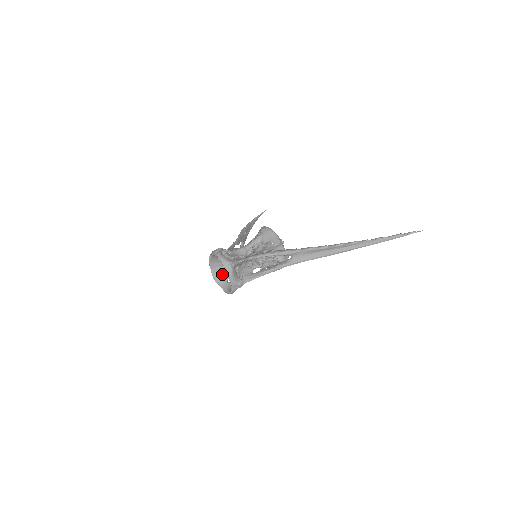
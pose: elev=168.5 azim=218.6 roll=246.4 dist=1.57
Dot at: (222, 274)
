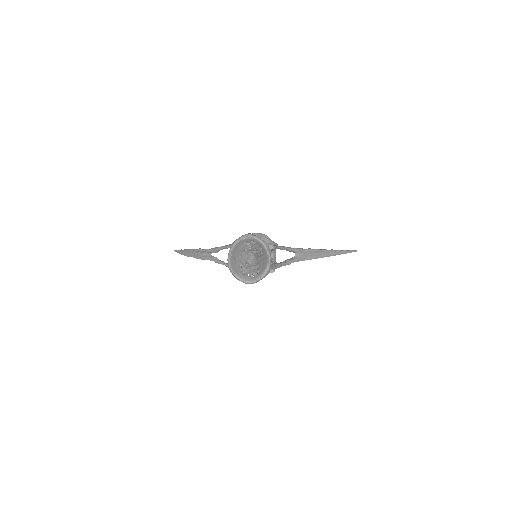
Dot at: (236, 266)
